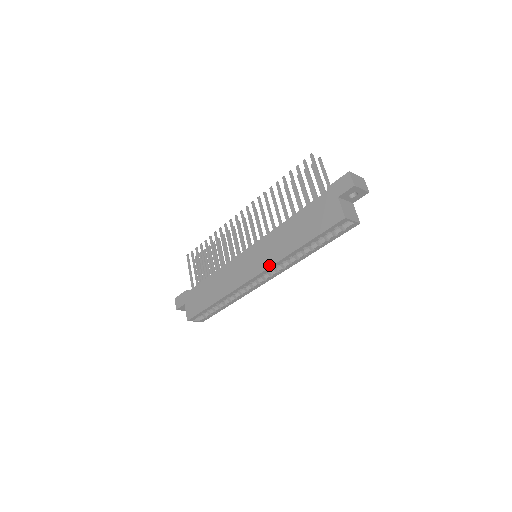
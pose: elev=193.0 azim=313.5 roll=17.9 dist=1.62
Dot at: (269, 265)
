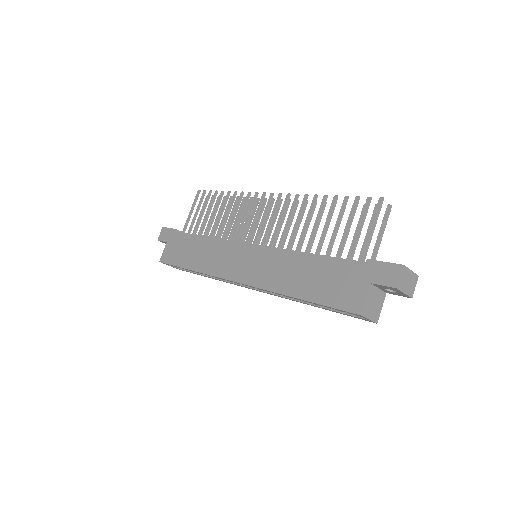
Dot at: (257, 285)
